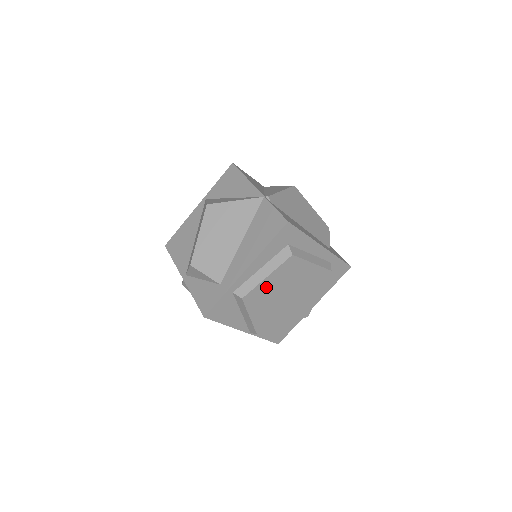
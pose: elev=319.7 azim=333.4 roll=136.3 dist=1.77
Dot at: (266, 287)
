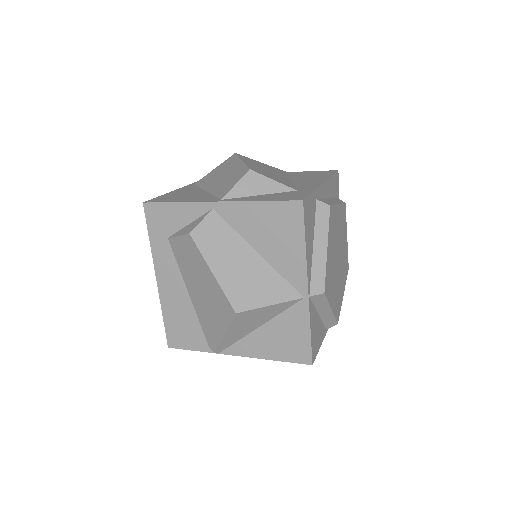
Dot at: (336, 218)
